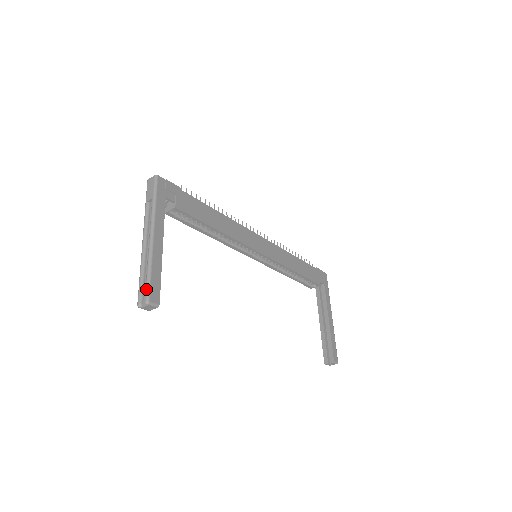
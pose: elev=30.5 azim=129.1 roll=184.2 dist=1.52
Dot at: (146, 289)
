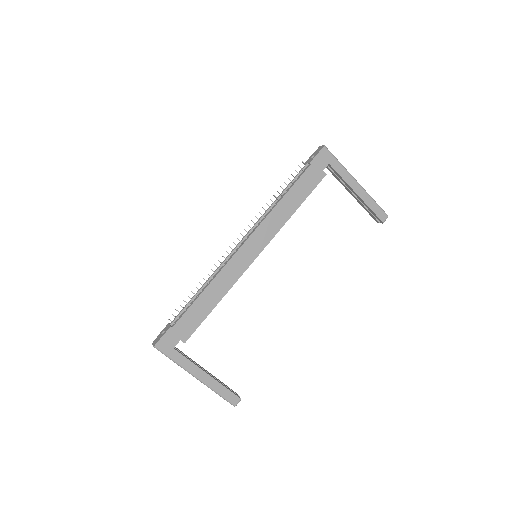
Dot at: occluded
